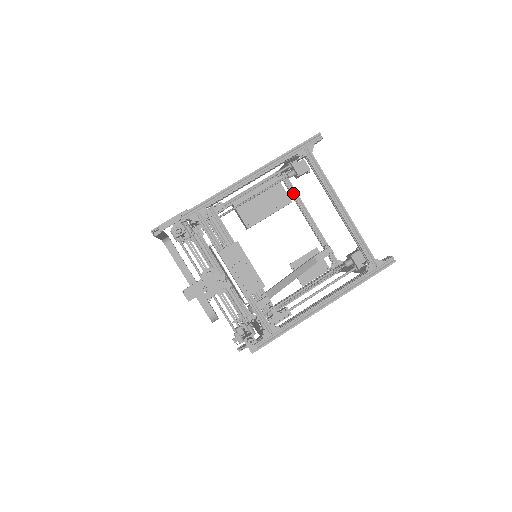
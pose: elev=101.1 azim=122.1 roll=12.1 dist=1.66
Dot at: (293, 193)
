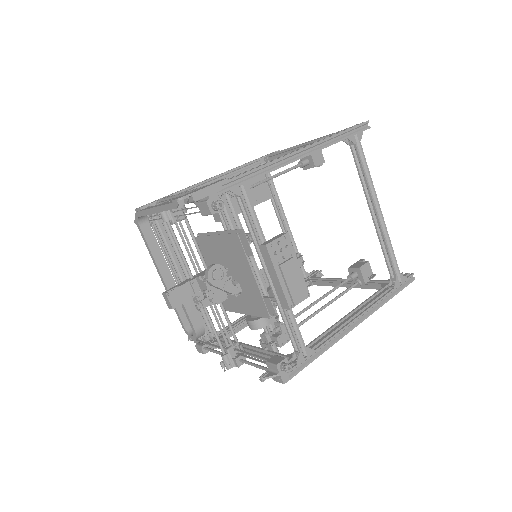
Dot at: (271, 187)
